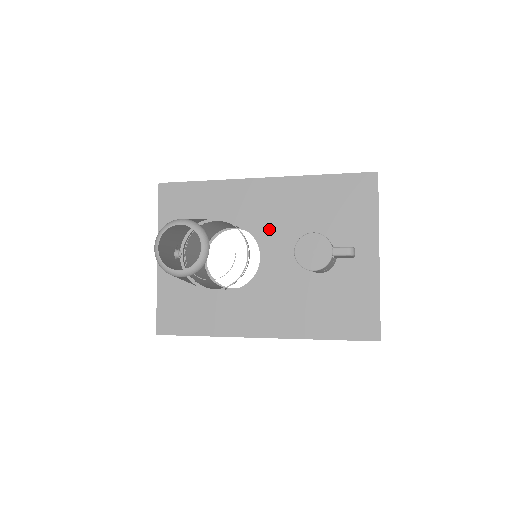
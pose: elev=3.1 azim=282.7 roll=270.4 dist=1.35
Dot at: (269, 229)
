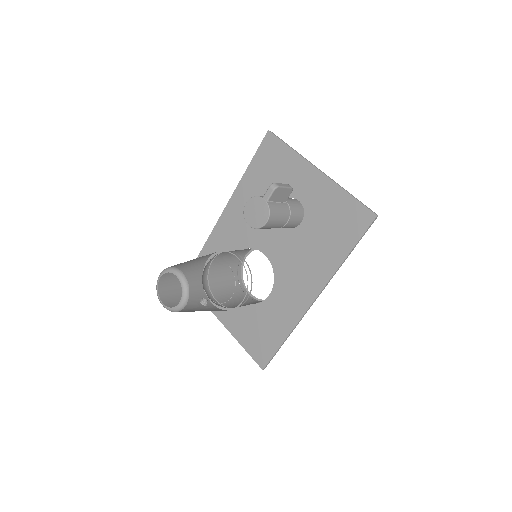
Dot at: (253, 234)
